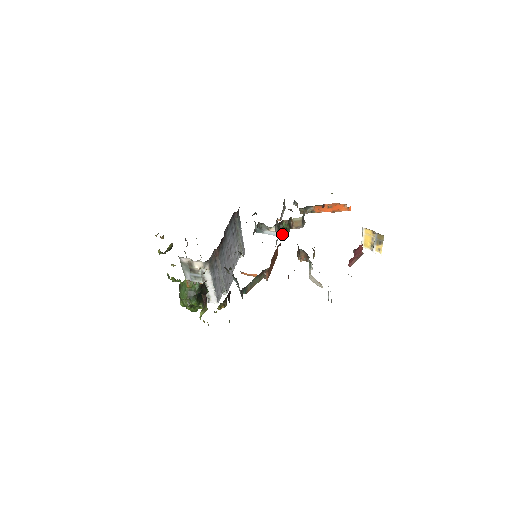
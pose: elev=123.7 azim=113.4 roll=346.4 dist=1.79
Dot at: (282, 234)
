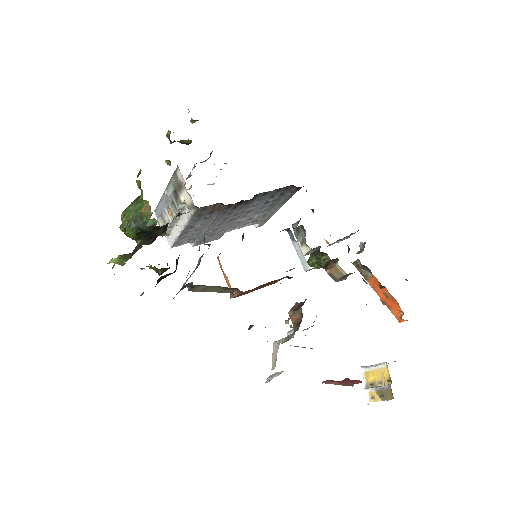
Dot at: (307, 267)
